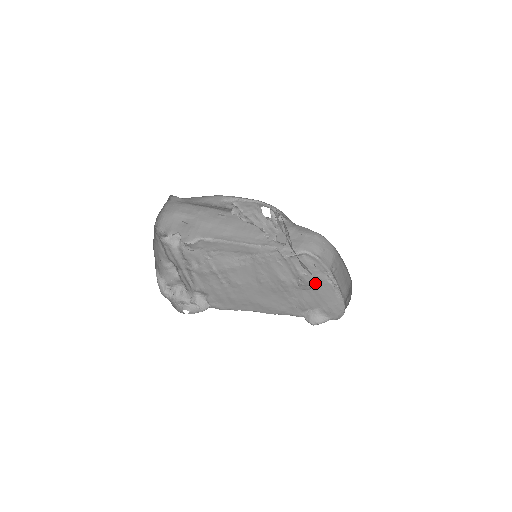
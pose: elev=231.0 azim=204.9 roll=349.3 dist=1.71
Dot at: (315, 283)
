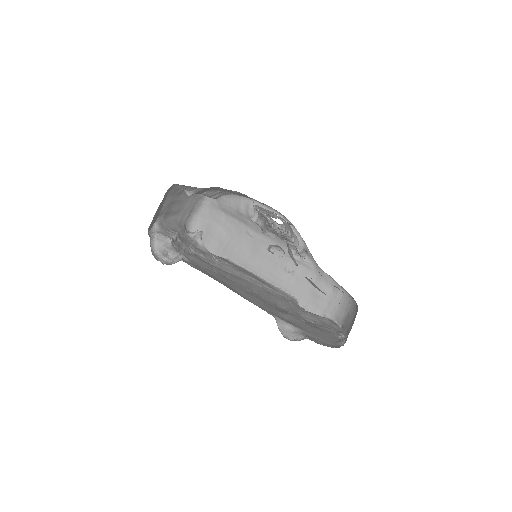
Dot at: (319, 328)
